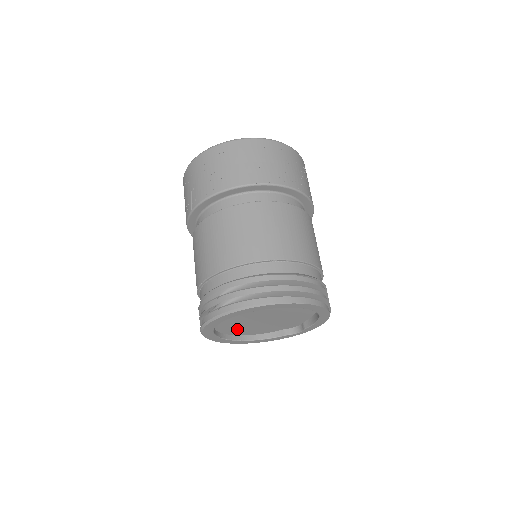
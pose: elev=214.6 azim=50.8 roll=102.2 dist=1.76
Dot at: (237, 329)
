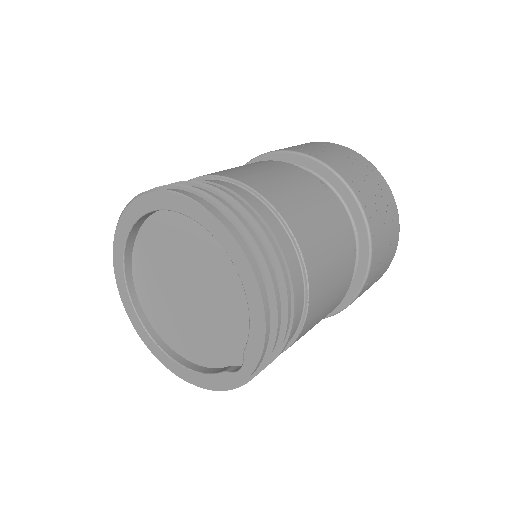
Dot at: (166, 320)
